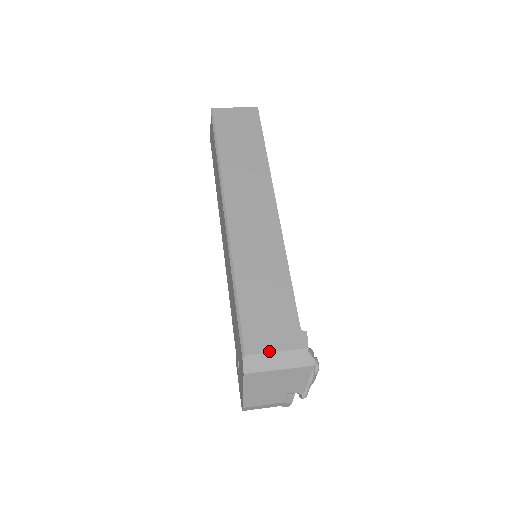
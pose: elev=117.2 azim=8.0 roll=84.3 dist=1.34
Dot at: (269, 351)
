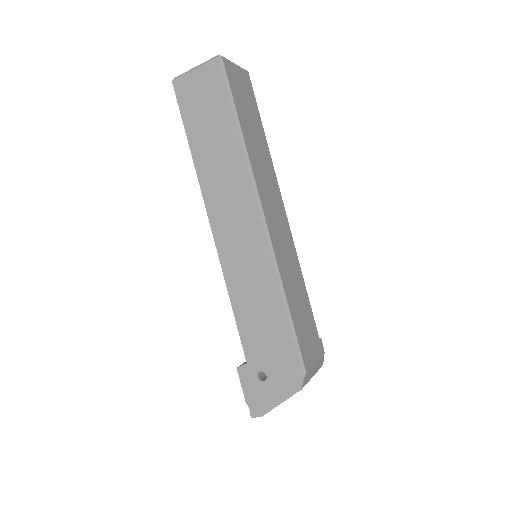
Dot at: (314, 363)
